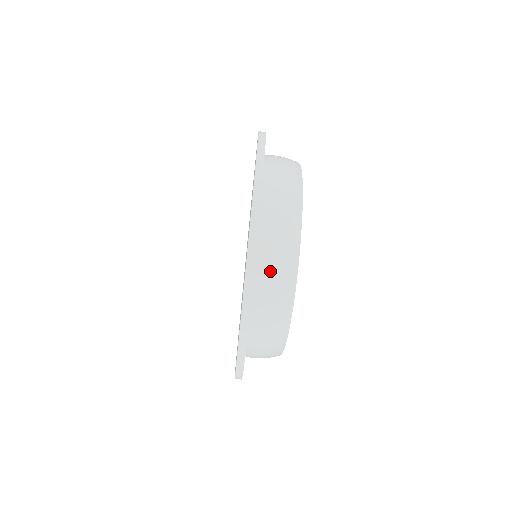
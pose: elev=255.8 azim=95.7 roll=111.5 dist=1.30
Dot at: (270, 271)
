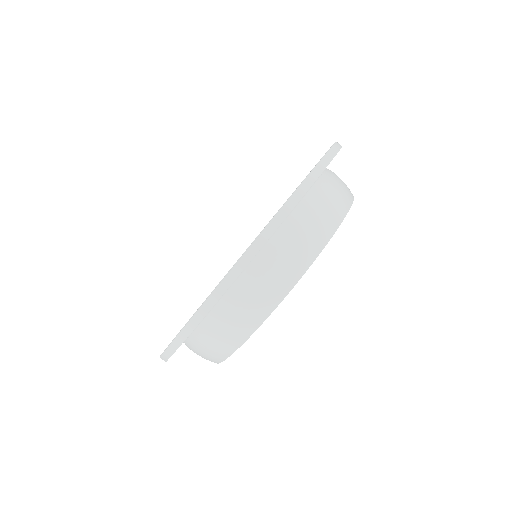
Dot at: (202, 345)
